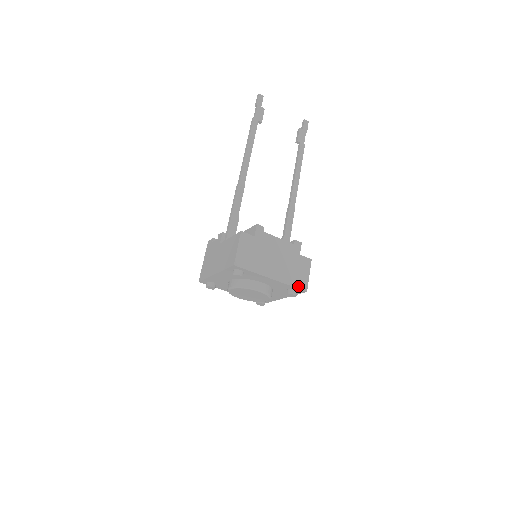
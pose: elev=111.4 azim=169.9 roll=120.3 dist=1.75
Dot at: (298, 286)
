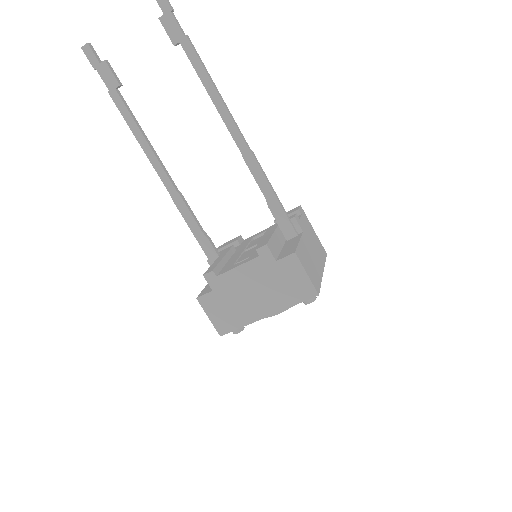
Dot at: (303, 298)
